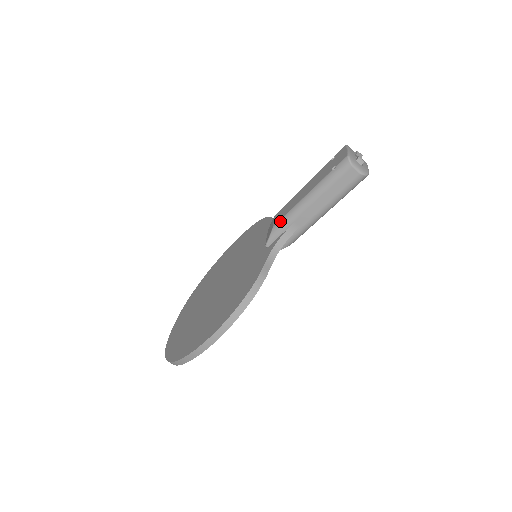
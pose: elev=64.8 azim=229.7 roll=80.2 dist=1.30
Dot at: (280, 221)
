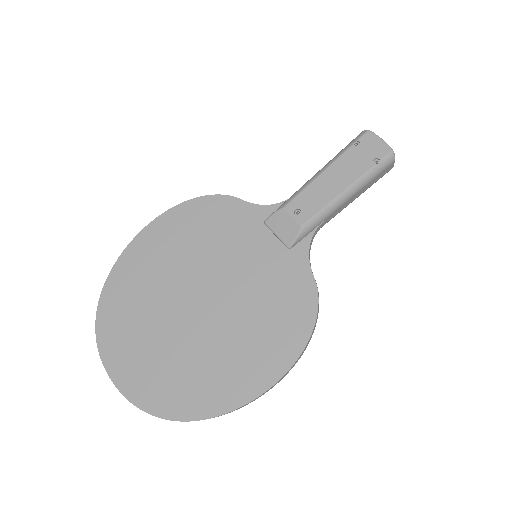
Dot at: (312, 219)
